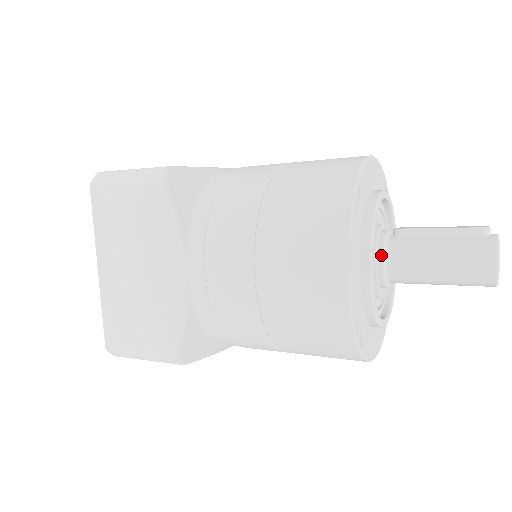
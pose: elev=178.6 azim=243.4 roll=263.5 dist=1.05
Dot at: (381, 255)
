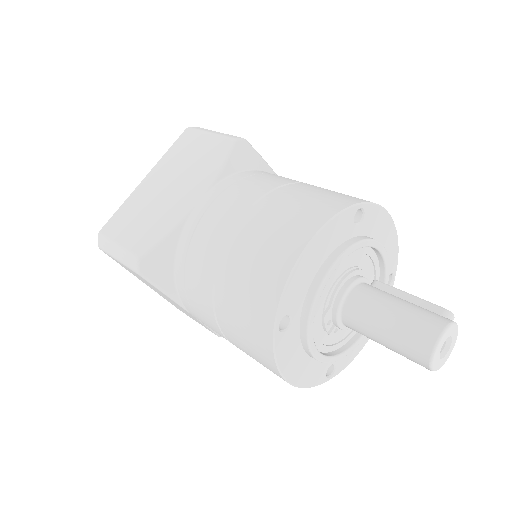
Dot at: (349, 284)
